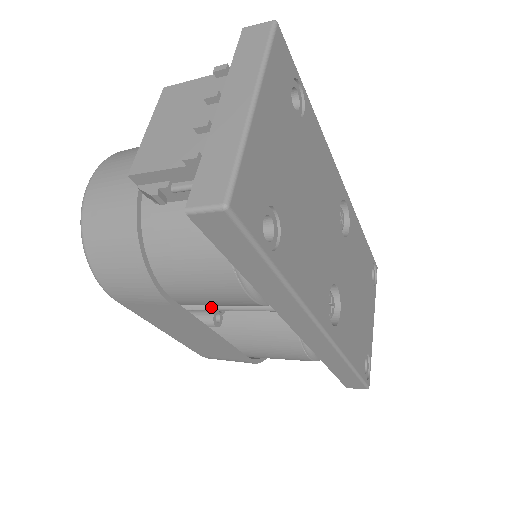
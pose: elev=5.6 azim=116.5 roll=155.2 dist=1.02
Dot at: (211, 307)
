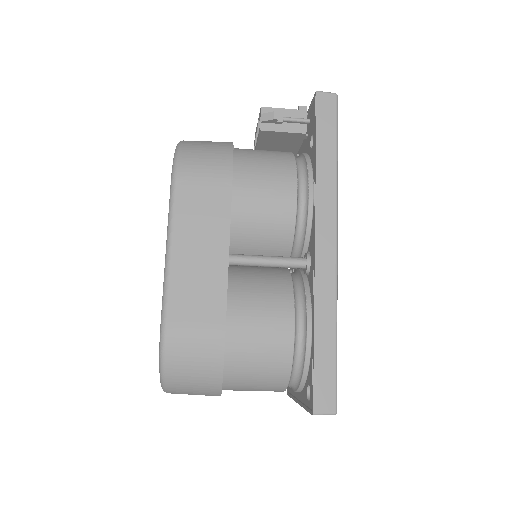
Dot at: occluded
